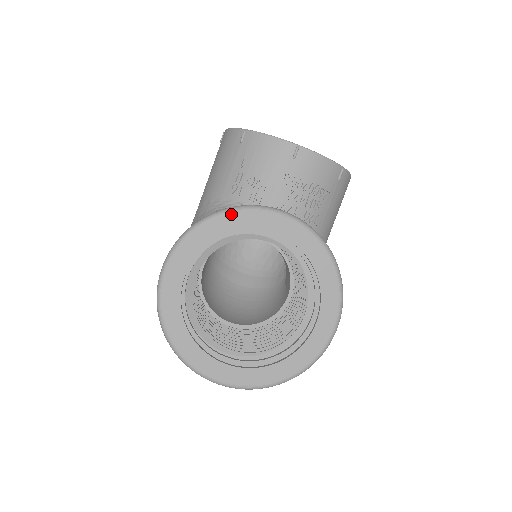
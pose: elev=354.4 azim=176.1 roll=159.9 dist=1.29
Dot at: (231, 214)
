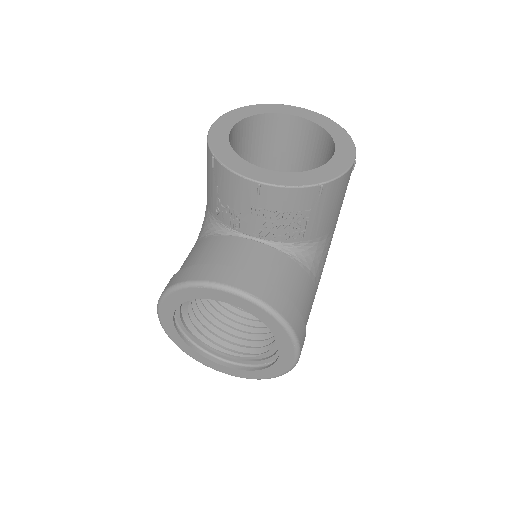
Dot at: (188, 289)
